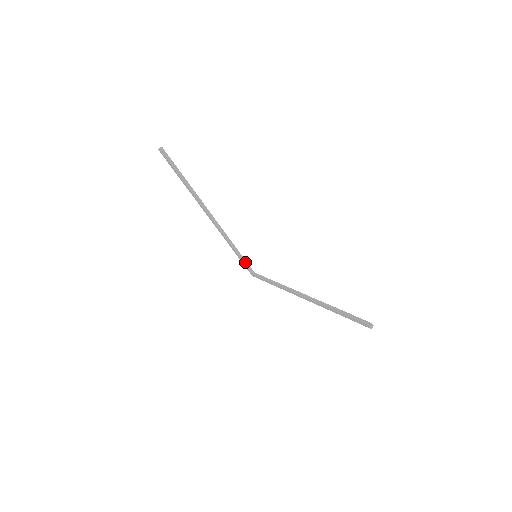
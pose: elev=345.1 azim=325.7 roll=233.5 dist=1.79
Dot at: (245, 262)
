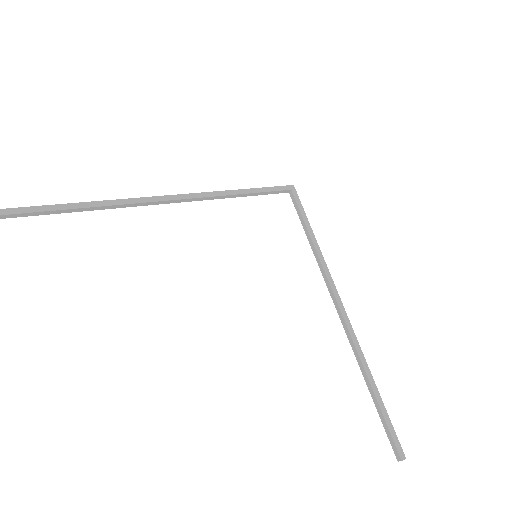
Dot at: (266, 193)
